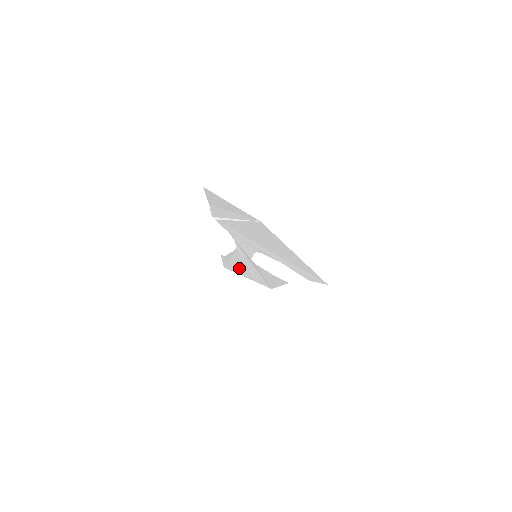
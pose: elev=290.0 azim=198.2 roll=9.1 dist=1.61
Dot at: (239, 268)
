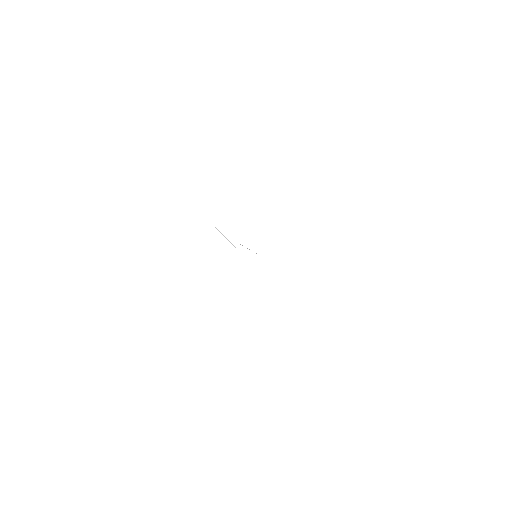
Dot at: occluded
